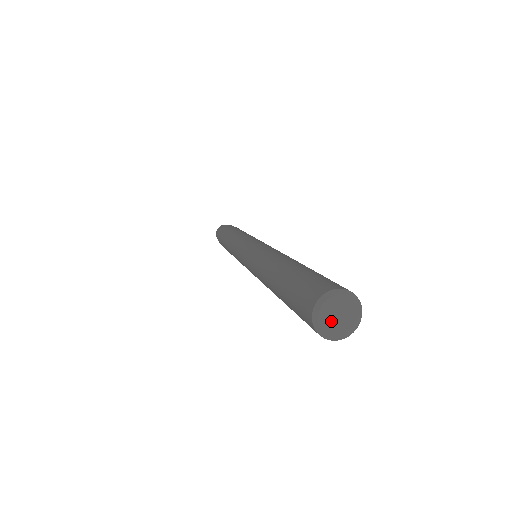
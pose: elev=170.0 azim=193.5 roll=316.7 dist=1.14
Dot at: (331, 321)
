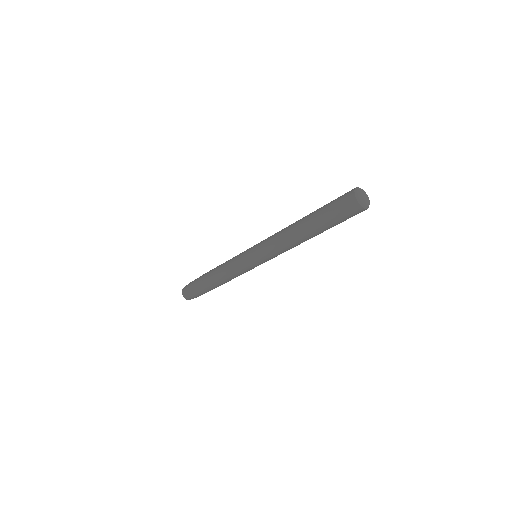
Dot at: (361, 196)
